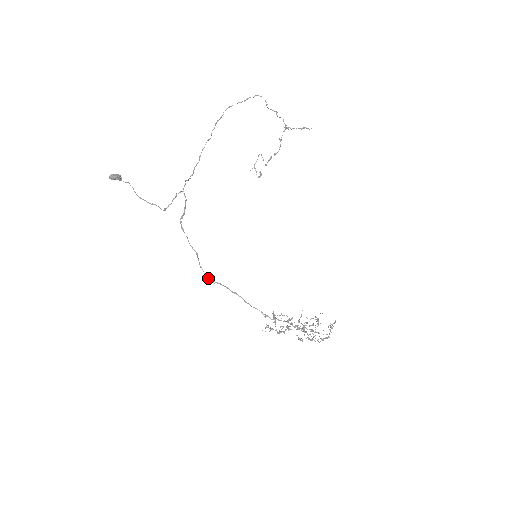
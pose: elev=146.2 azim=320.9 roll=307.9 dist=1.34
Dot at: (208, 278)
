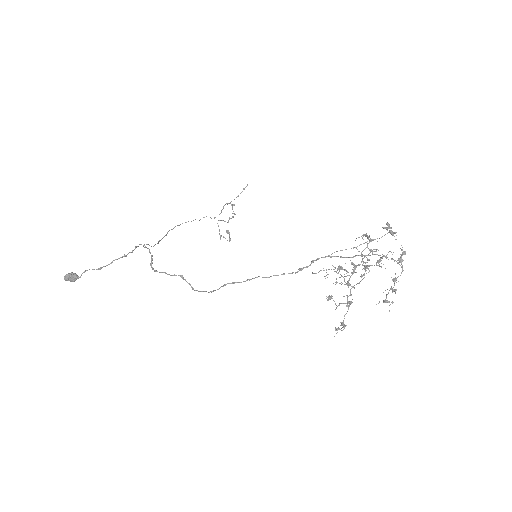
Dot at: (209, 292)
